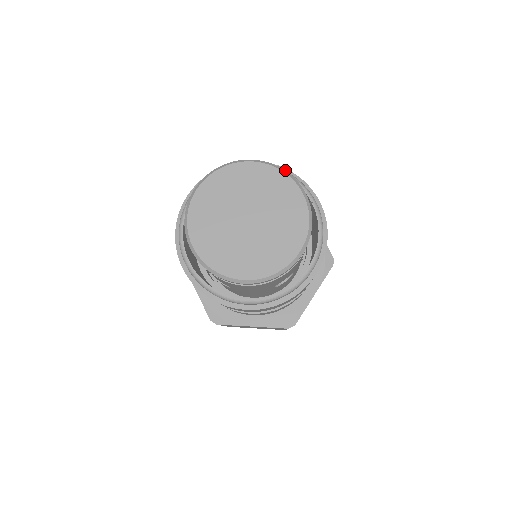
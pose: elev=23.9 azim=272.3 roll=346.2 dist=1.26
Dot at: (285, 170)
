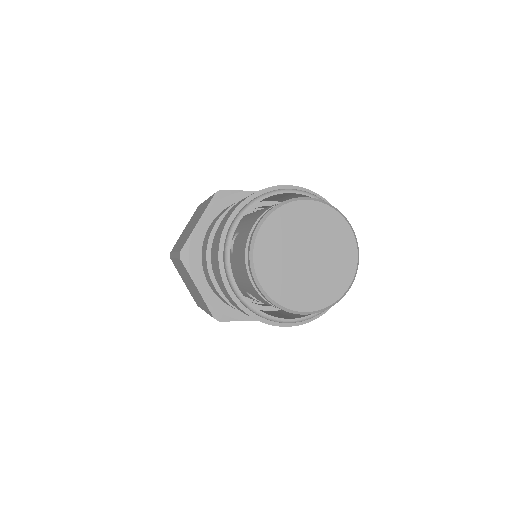
Dot at: (316, 195)
